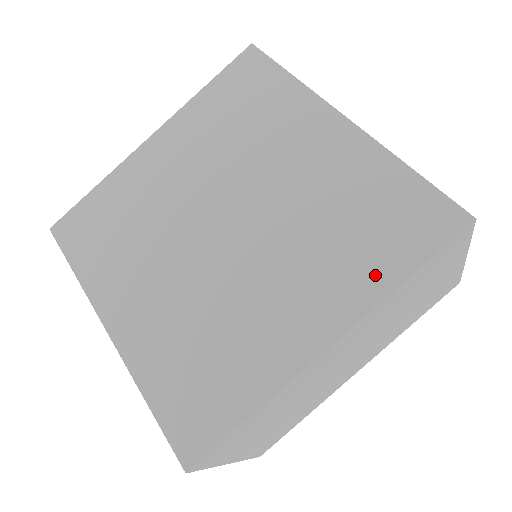
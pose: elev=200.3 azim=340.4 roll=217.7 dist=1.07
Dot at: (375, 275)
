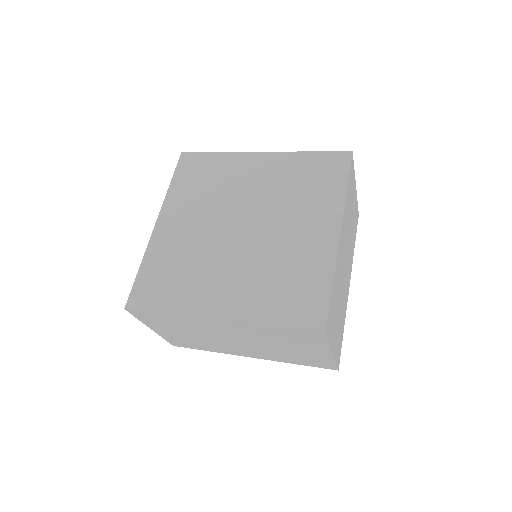
Dot at: (265, 312)
